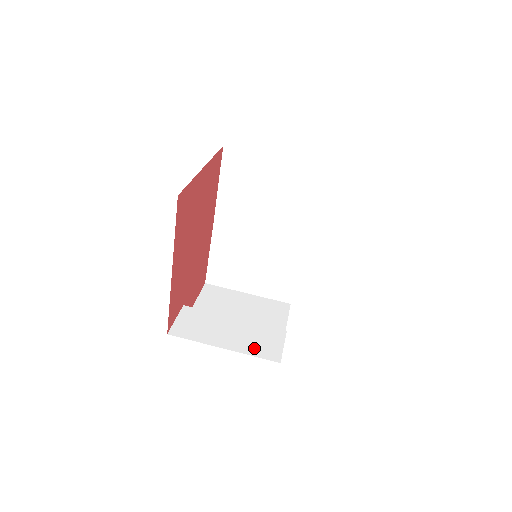
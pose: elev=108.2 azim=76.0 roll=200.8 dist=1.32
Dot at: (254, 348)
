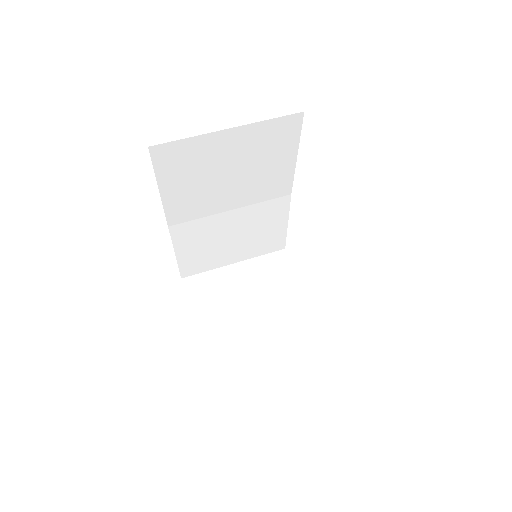
Dot at: (314, 365)
